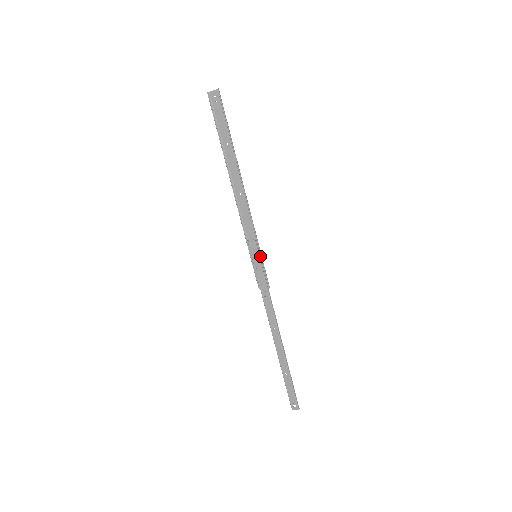
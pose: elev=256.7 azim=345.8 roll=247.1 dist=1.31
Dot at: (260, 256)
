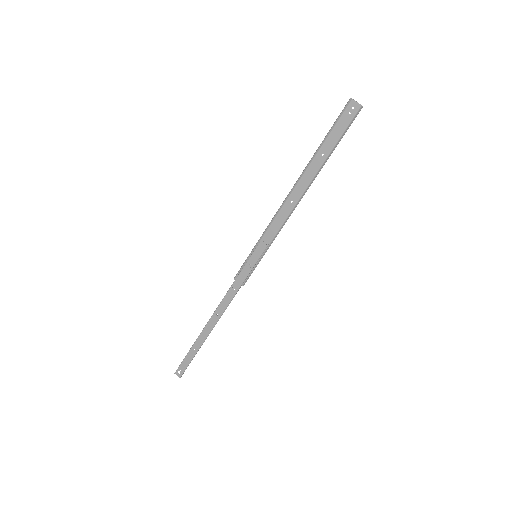
Dot at: (259, 259)
